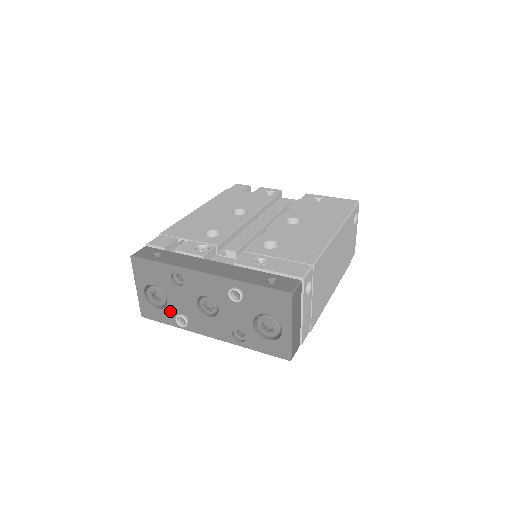
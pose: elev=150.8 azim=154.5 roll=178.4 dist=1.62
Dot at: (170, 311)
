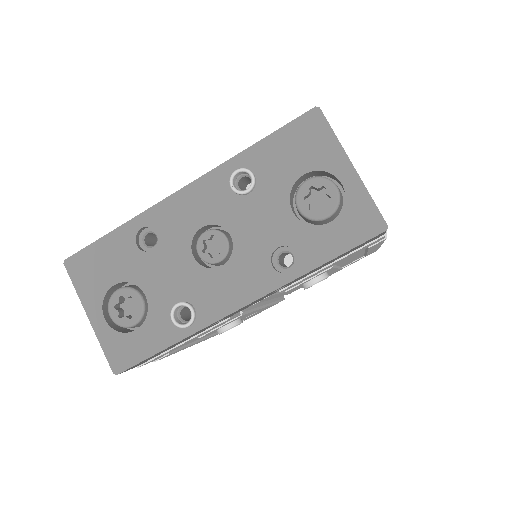
Dot at: (157, 315)
